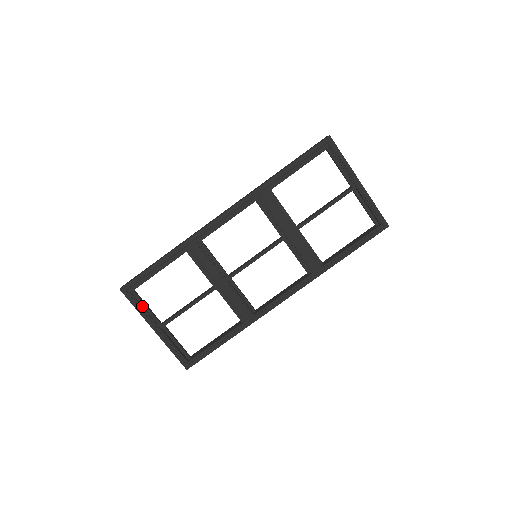
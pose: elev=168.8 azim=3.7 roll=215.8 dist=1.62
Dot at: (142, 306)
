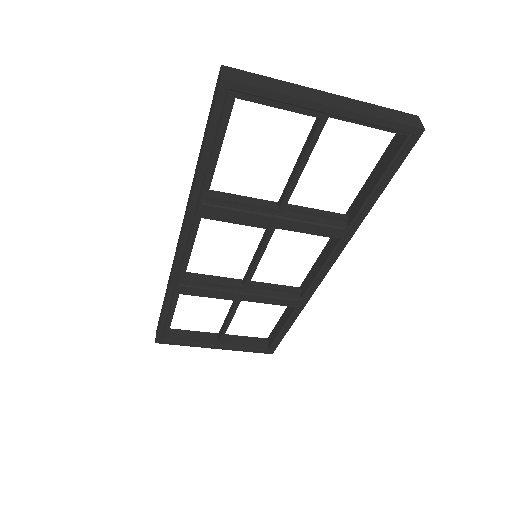
Dot at: (187, 340)
